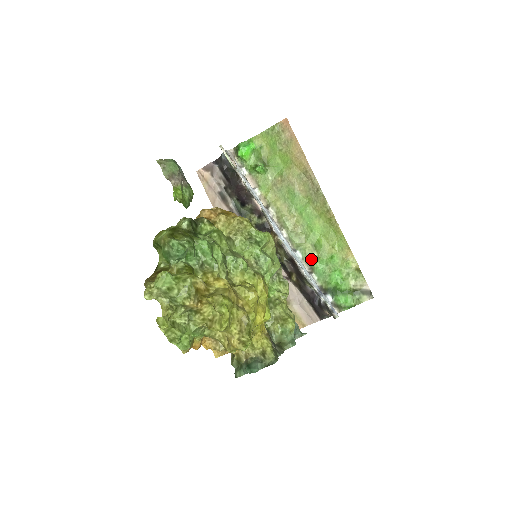
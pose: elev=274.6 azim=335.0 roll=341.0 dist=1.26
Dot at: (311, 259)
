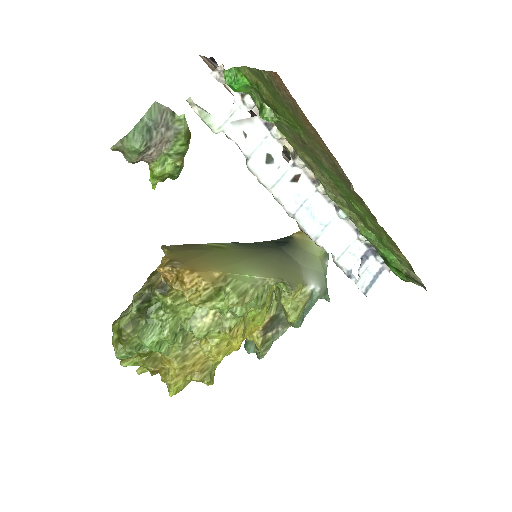
Dot at: occluded
